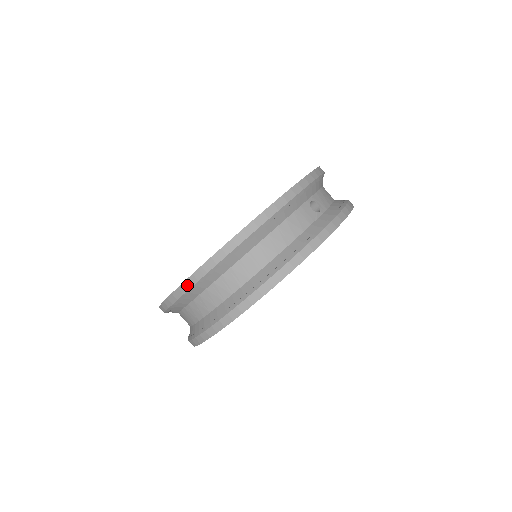
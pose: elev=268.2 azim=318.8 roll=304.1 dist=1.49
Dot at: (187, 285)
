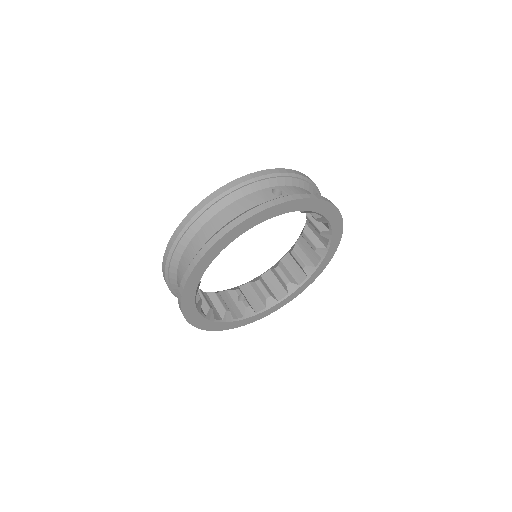
Dot at: (168, 249)
